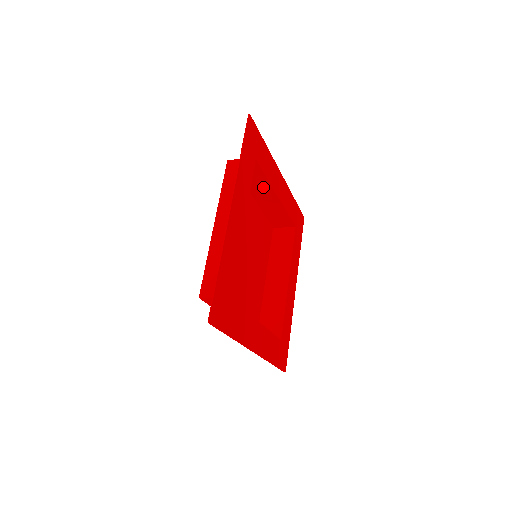
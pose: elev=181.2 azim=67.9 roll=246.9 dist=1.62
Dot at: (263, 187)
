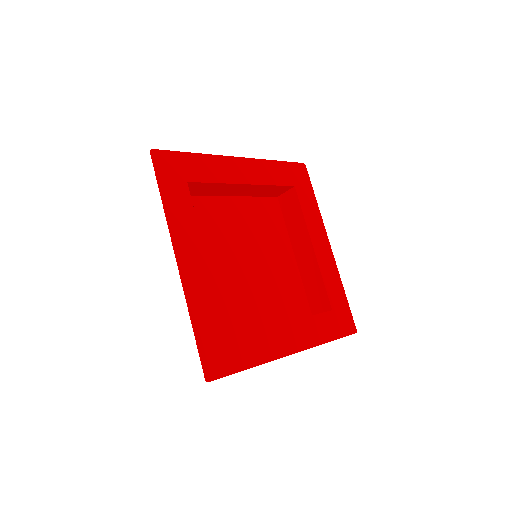
Dot at: (301, 232)
